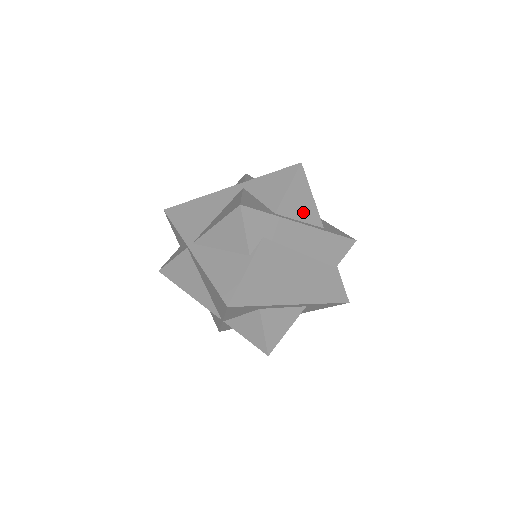
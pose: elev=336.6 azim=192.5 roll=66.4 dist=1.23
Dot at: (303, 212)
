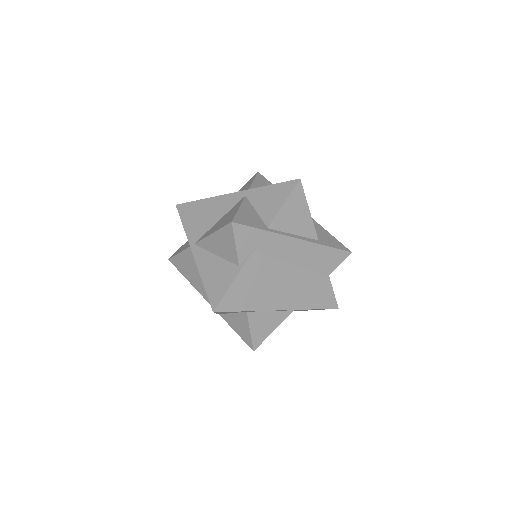
Dot at: (297, 226)
